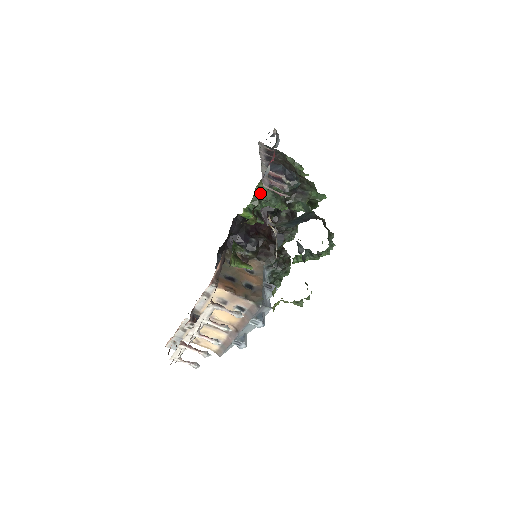
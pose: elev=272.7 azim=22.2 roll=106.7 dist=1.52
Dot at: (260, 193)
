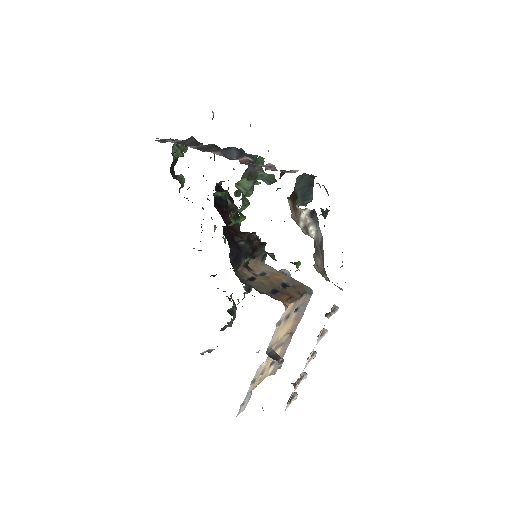
Dot at: (239, 189)
